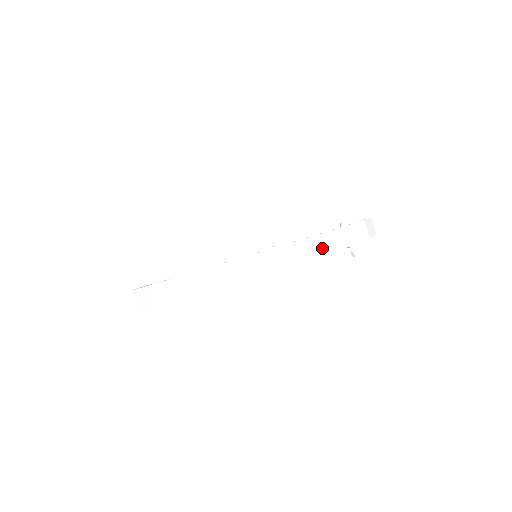
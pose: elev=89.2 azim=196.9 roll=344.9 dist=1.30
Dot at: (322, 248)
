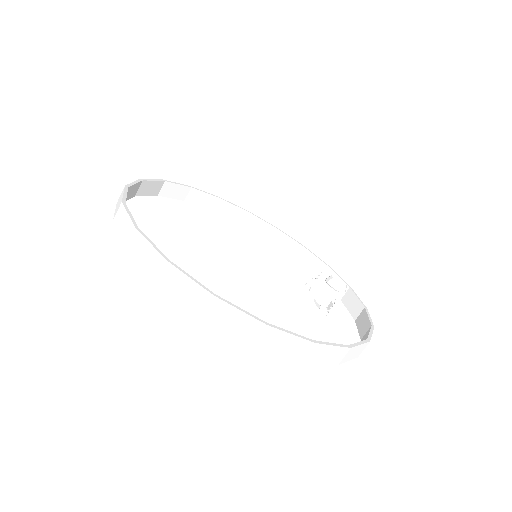
Dot at: occluded
